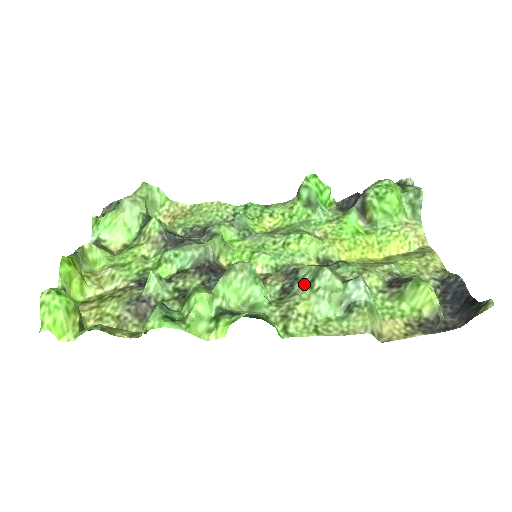
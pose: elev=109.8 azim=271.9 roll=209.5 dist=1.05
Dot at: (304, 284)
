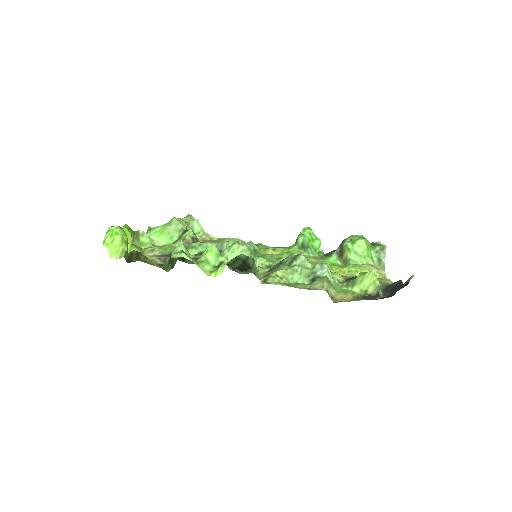
Dot at: (285, 264)
